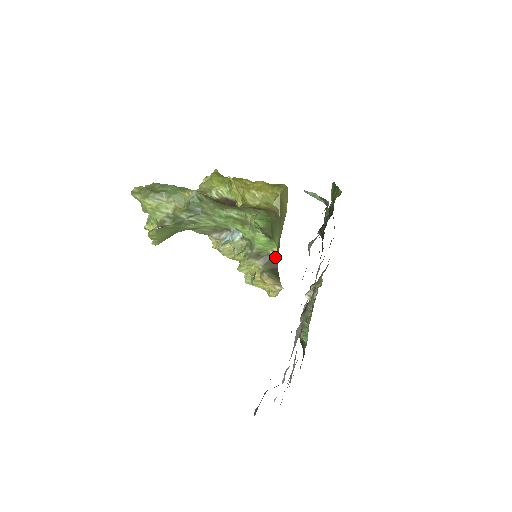
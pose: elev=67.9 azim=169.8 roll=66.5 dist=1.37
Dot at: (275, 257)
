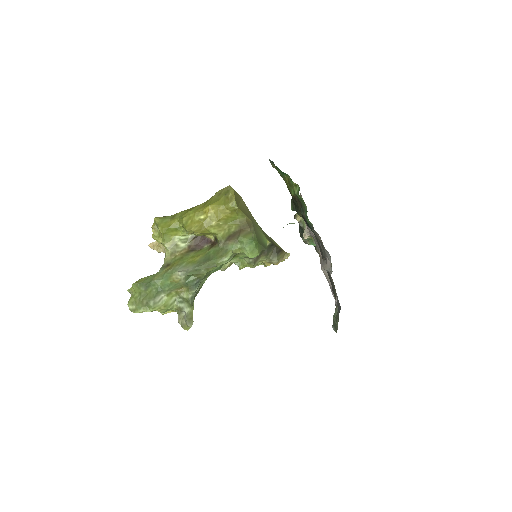
Dot at: (270, 244)
